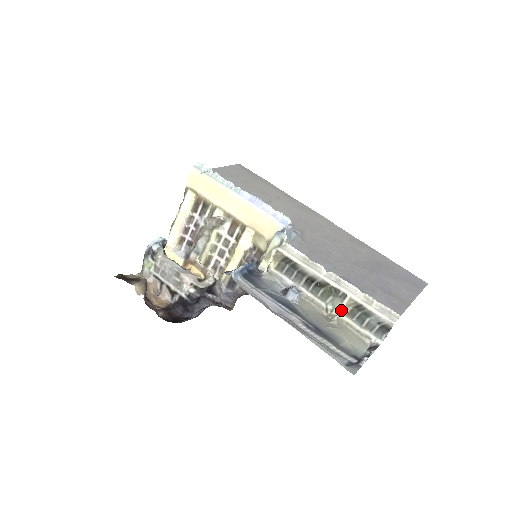
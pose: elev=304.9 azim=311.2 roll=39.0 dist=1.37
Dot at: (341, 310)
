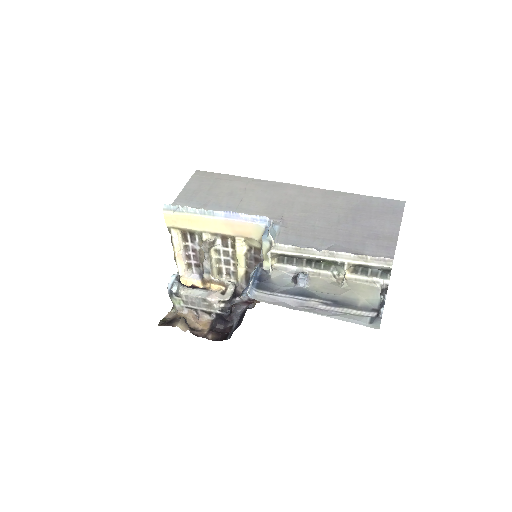
Dot at: occluded
